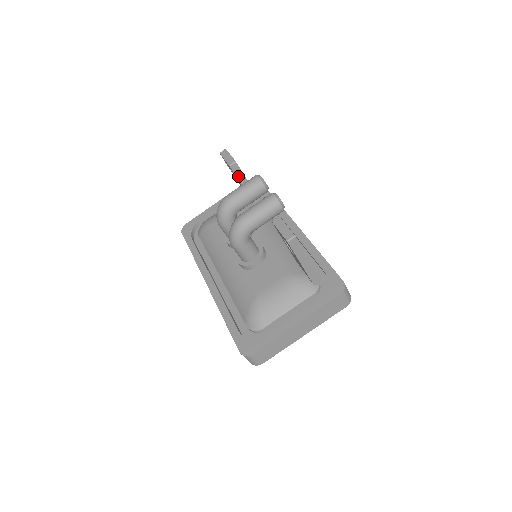
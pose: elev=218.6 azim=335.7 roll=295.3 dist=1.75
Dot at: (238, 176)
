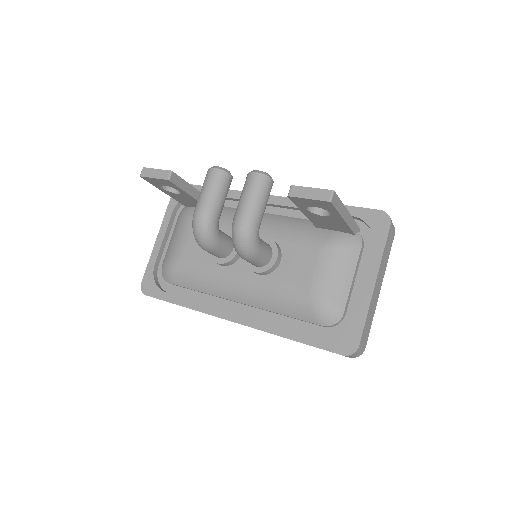
Dot at: (181, 186)
